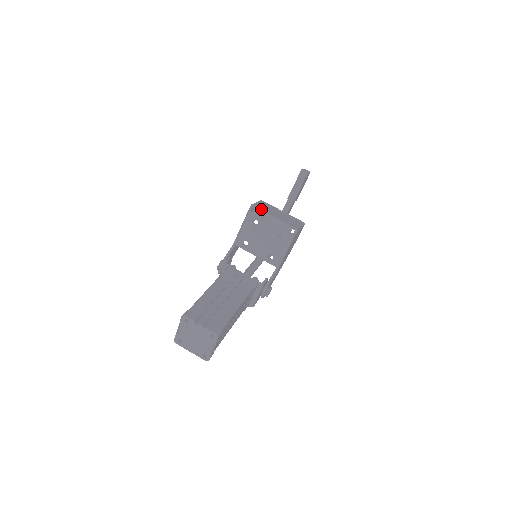
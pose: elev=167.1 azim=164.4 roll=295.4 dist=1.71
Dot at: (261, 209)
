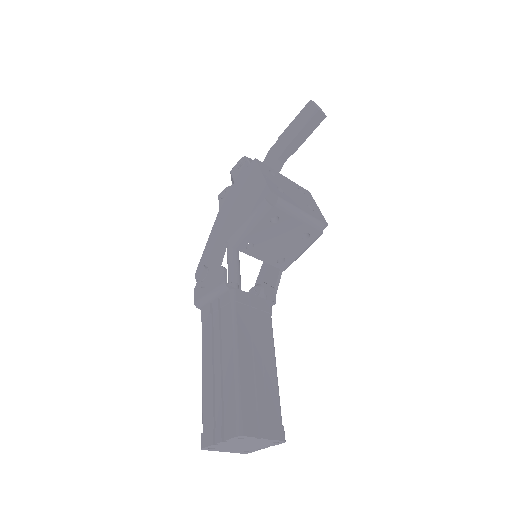
Dot at: (282, 196)
